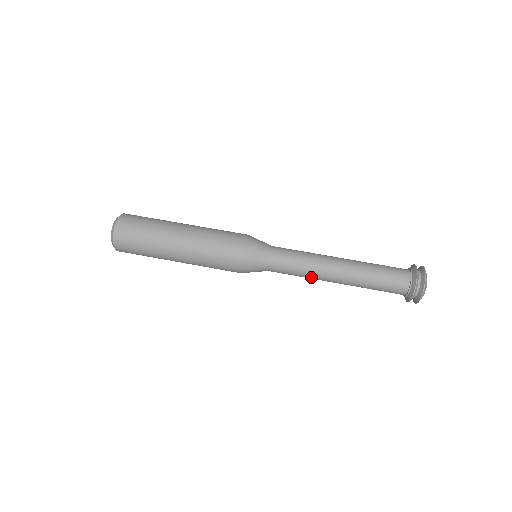
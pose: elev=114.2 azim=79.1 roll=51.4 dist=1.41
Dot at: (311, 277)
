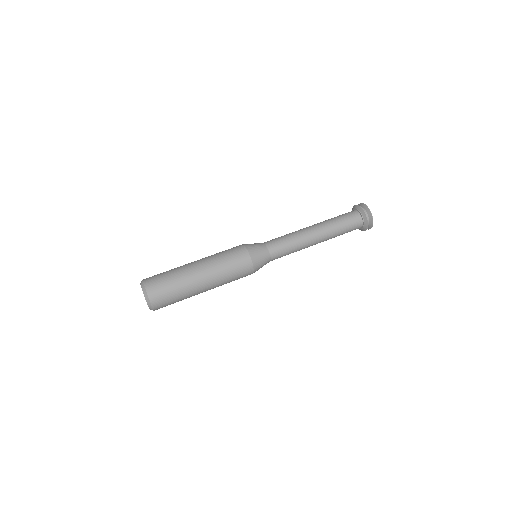
Dot at: (299, 240)
